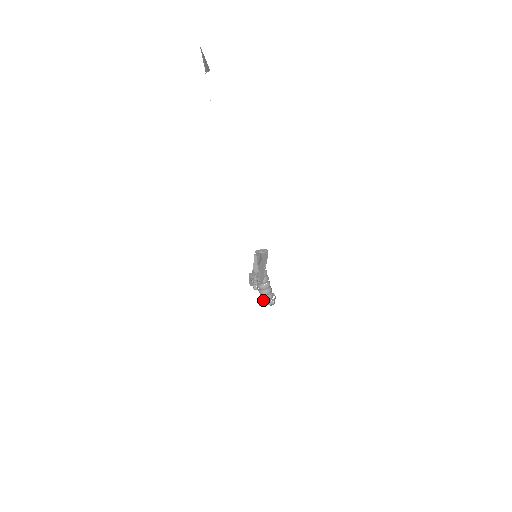
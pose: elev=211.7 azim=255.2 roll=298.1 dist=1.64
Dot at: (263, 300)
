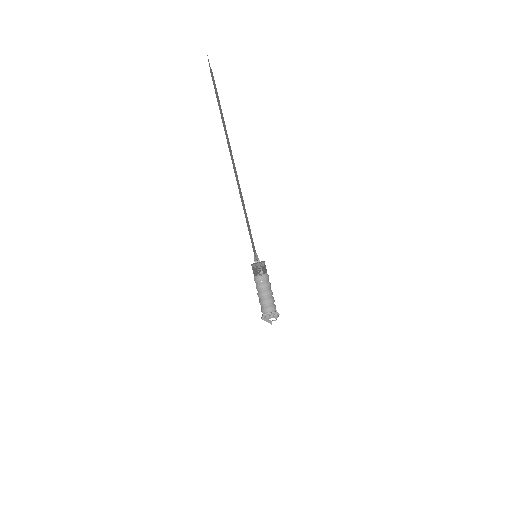
Dot at: (265, 312)
